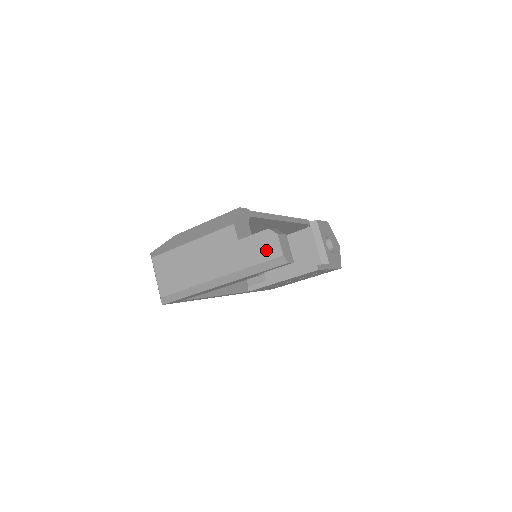
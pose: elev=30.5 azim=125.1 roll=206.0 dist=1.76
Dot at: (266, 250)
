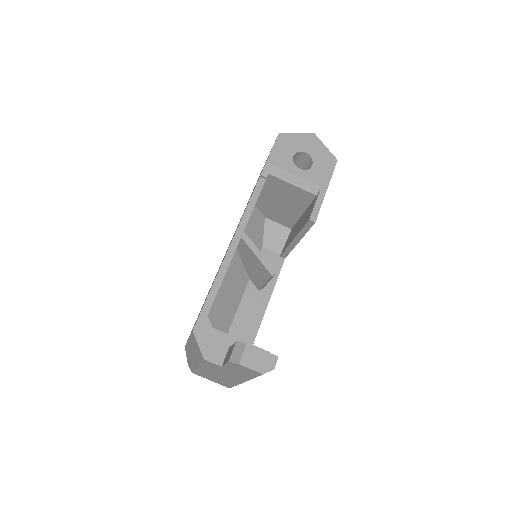
Dot at: (247, 372)
